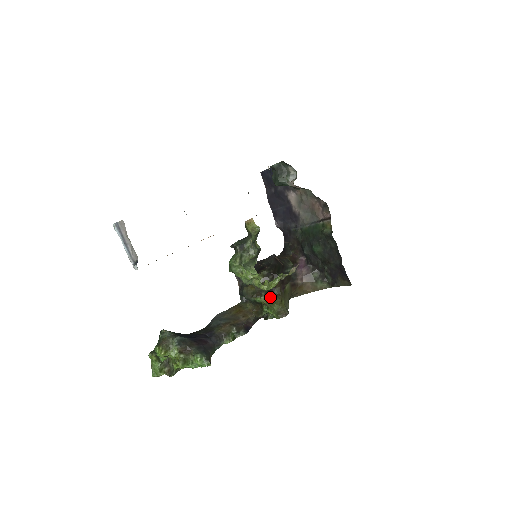
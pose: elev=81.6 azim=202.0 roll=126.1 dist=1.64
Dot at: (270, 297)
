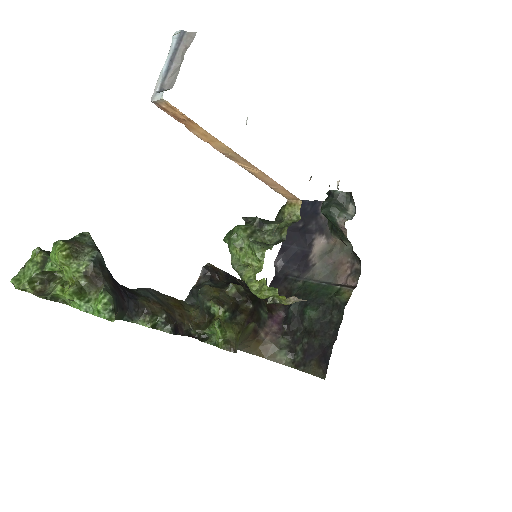
Dot at: (229, 317)
